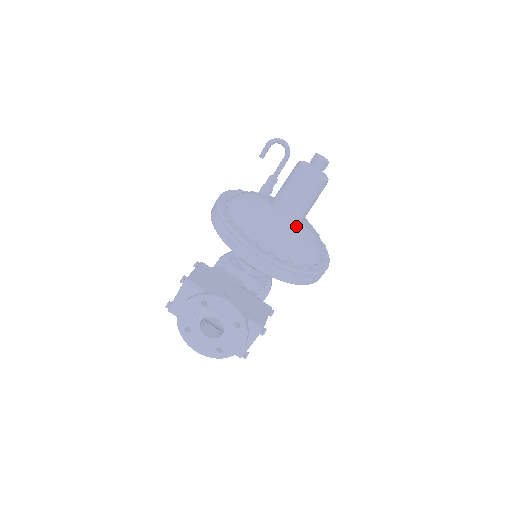
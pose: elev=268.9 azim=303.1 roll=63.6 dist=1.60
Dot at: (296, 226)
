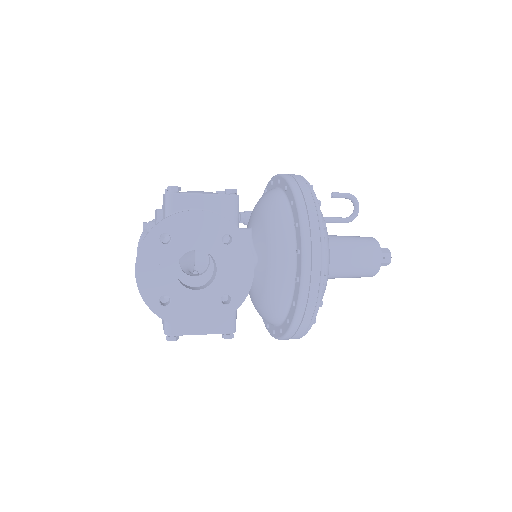
Dot at: occluded
